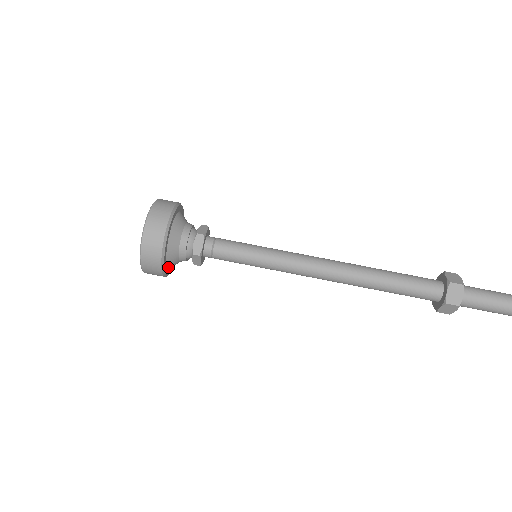
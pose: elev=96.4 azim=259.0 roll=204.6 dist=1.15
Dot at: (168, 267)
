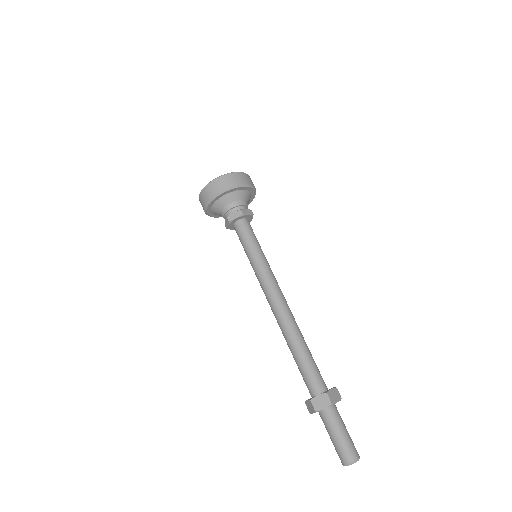
Dot at: (220, 198)
